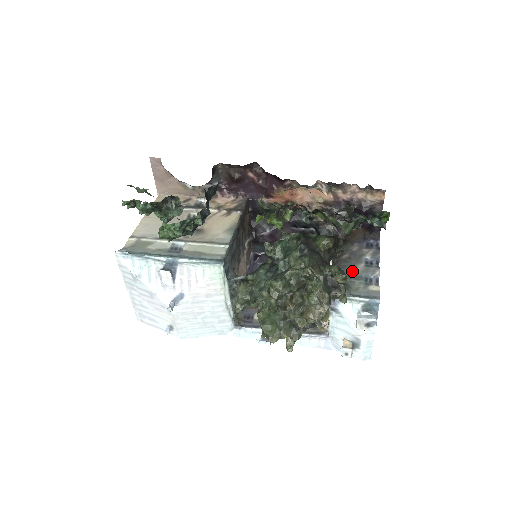
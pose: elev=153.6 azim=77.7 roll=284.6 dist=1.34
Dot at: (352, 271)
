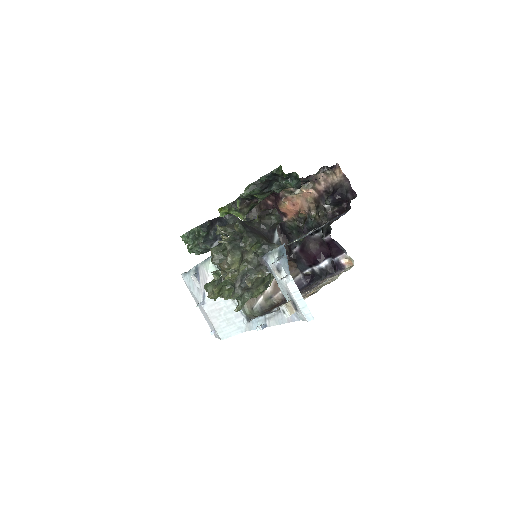
Dot at: occluded
